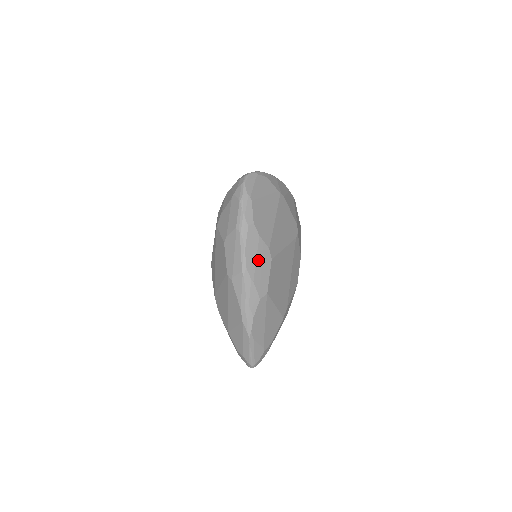
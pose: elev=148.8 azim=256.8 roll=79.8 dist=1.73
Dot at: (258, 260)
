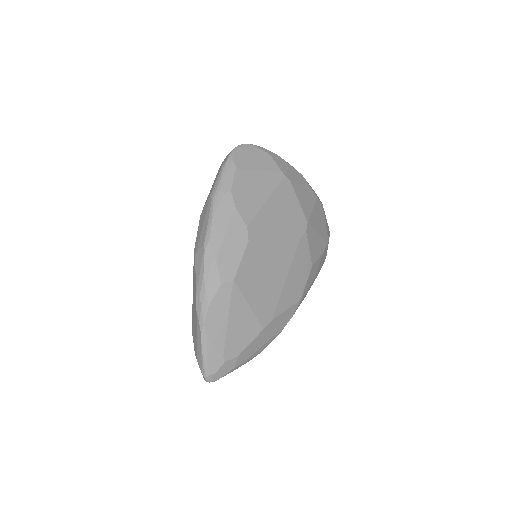
Dot at: (228, 236)
